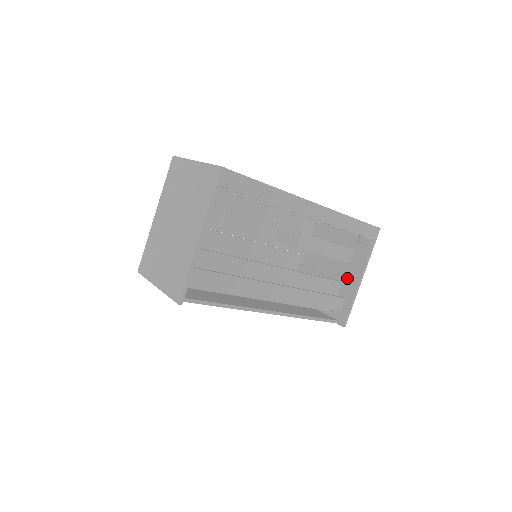
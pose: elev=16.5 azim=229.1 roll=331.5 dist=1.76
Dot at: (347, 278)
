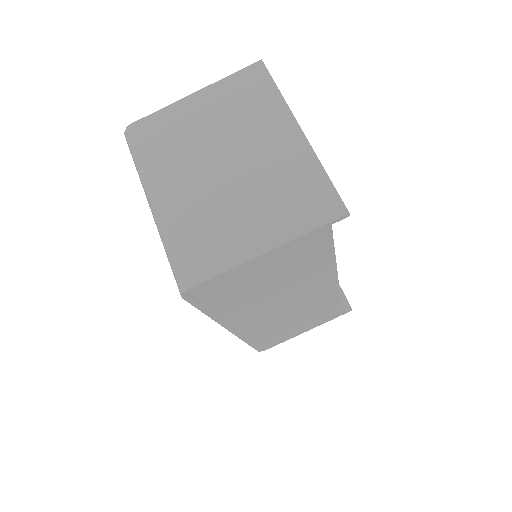
Dot at: occluded
